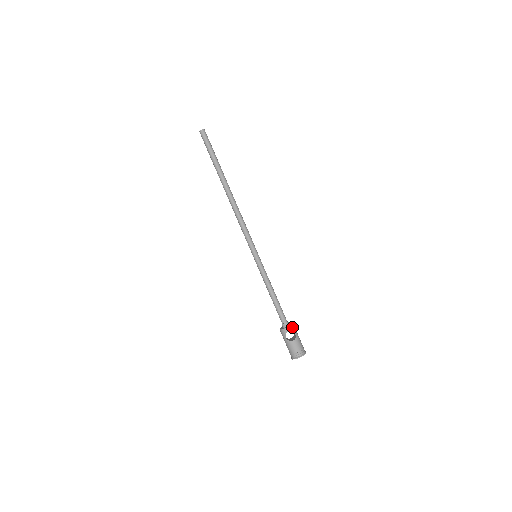
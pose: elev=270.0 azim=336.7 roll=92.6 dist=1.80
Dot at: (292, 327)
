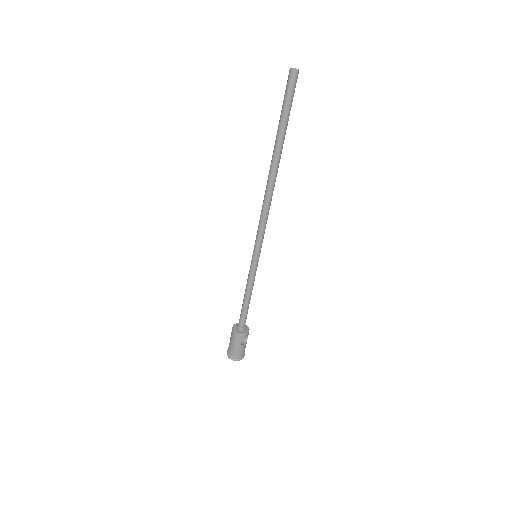
Dot at: occluded
